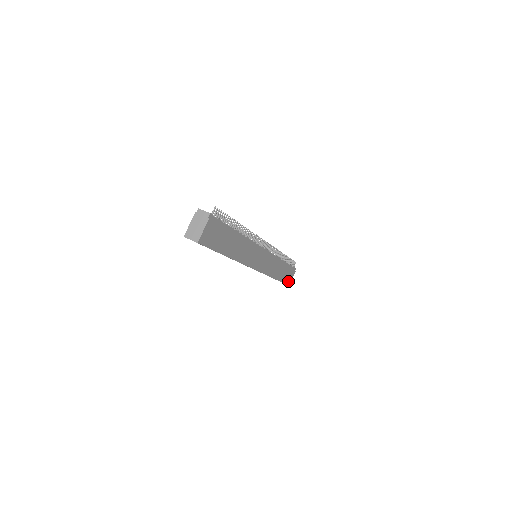
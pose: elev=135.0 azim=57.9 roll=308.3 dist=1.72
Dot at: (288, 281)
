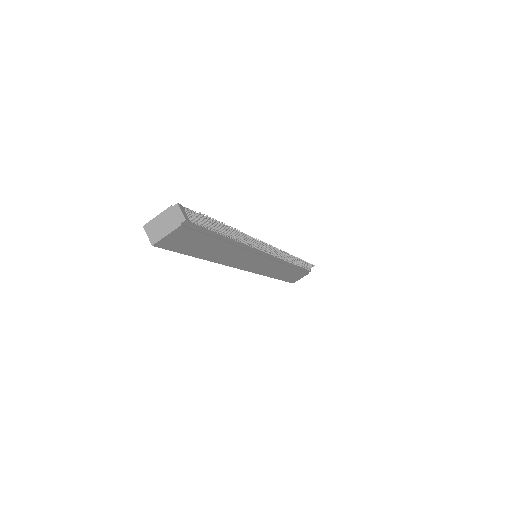
Dot at: (294, 280)
